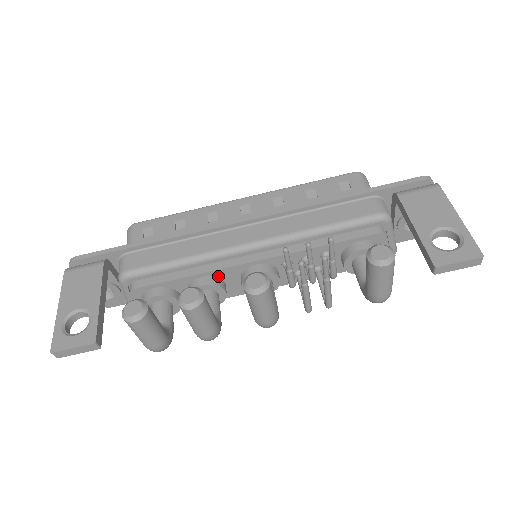
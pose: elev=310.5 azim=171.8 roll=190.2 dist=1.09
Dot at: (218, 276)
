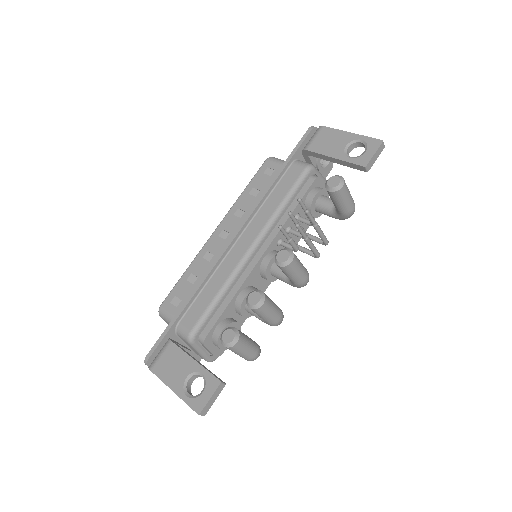
Dot at: (247, 285)
